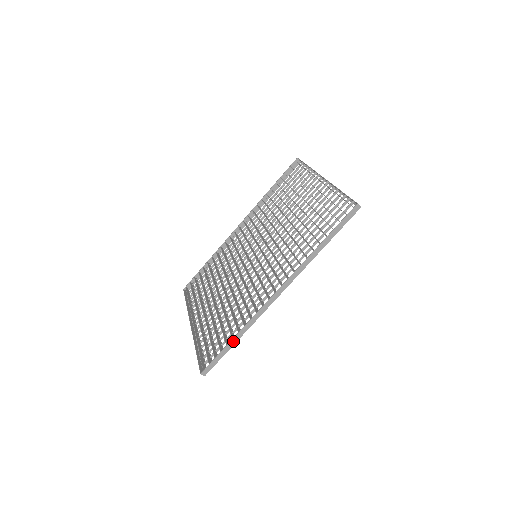
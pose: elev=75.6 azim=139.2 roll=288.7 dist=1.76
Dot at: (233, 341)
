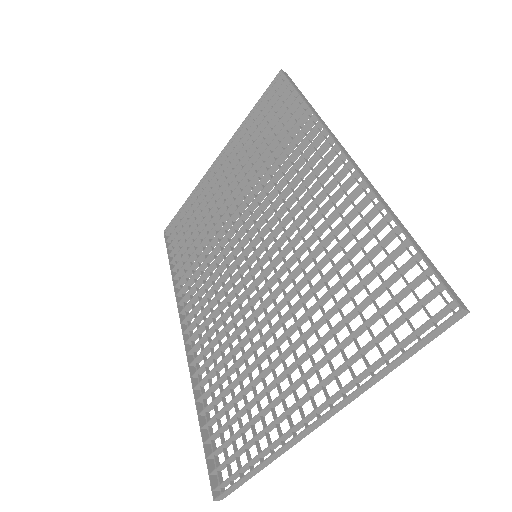
Dot at: (402, 228)
